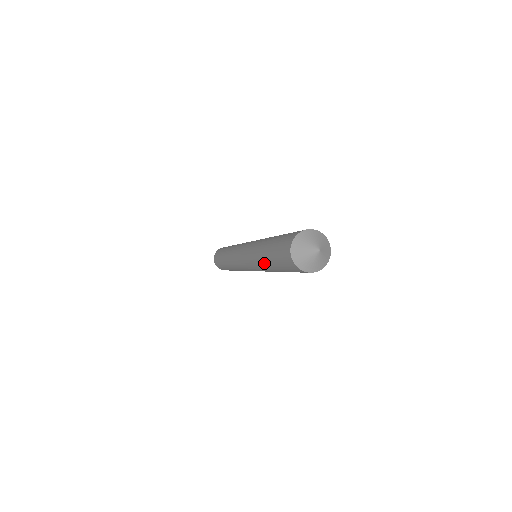
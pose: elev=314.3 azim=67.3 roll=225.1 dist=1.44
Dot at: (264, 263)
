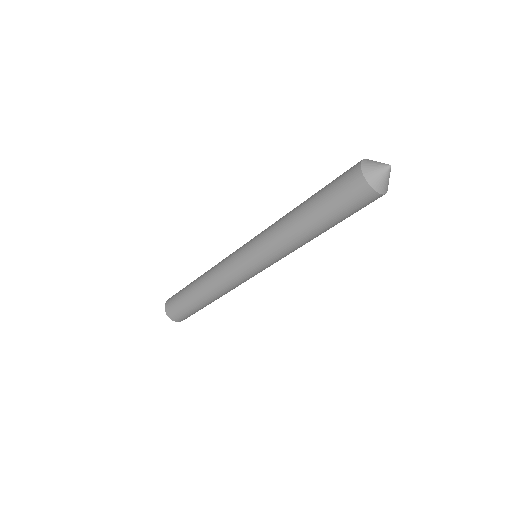
Dot at: (304, 231)
